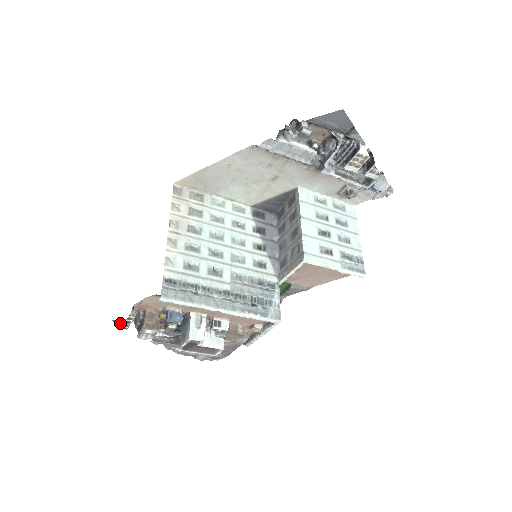
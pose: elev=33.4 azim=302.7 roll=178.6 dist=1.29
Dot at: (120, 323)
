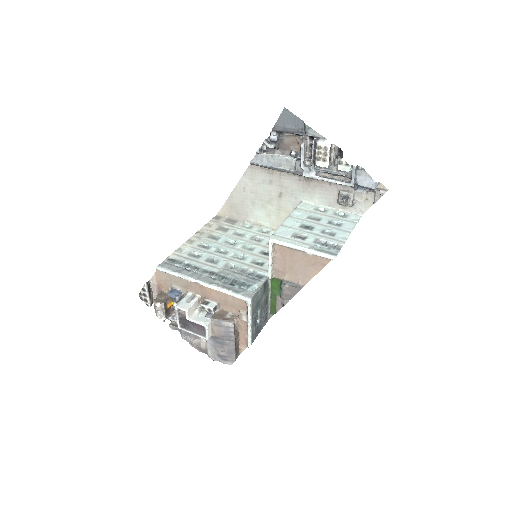
Dot at: (142, 297)
